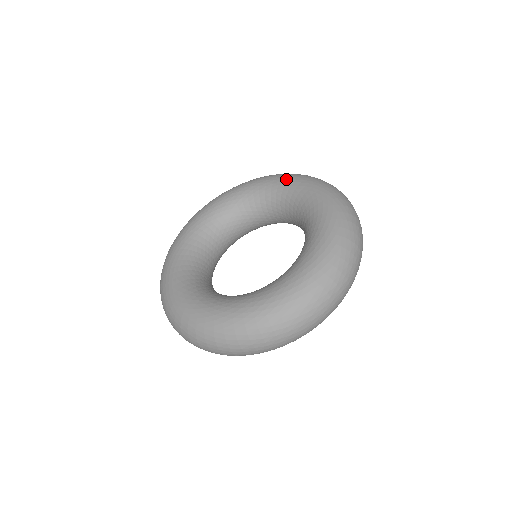
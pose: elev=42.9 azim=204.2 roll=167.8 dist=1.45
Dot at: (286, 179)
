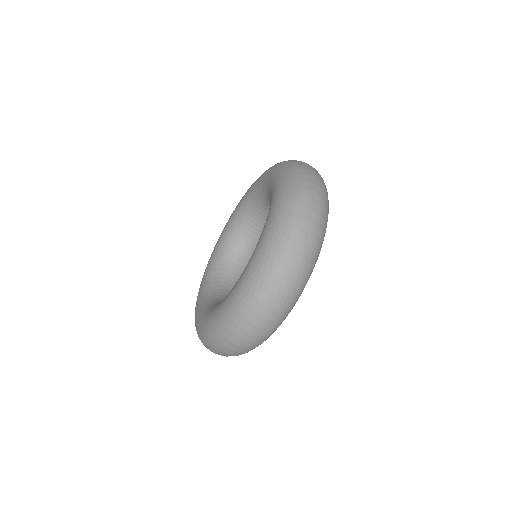
Dot at: (238, 204)
